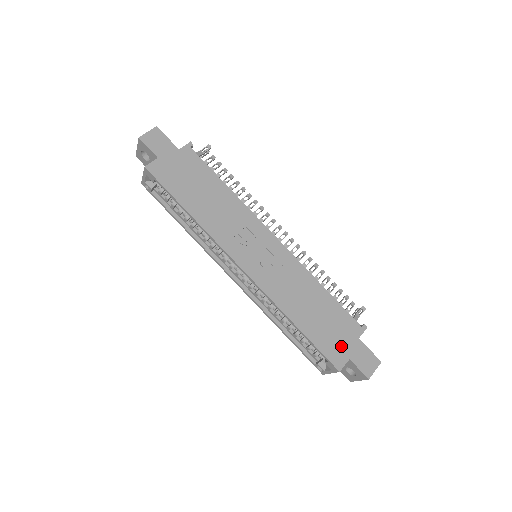
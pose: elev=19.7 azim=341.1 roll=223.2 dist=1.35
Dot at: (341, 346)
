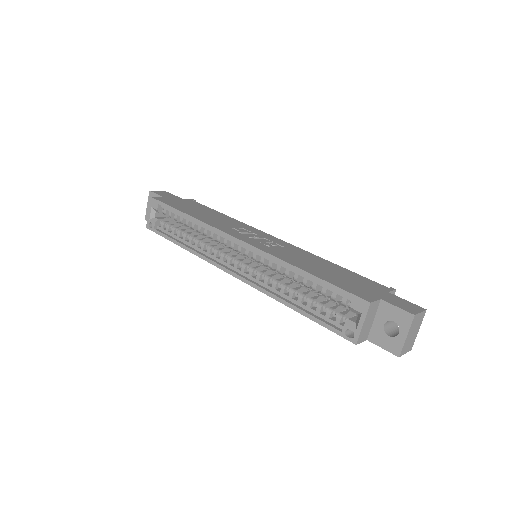
Dot at: (366, 291)
